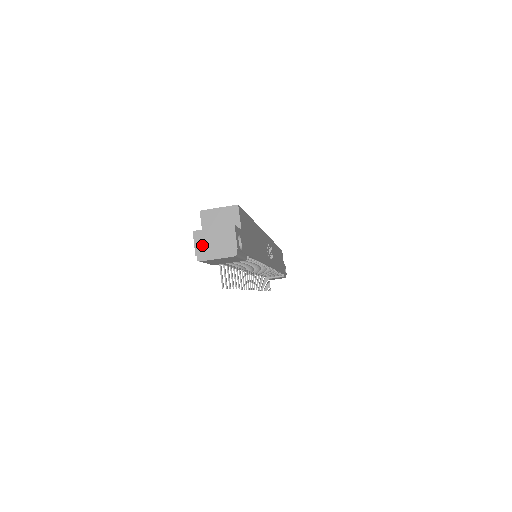
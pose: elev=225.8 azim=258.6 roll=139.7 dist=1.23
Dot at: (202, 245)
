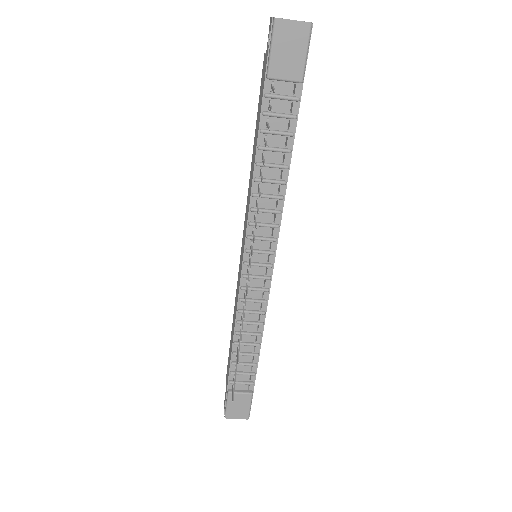
Dot at: occluded
